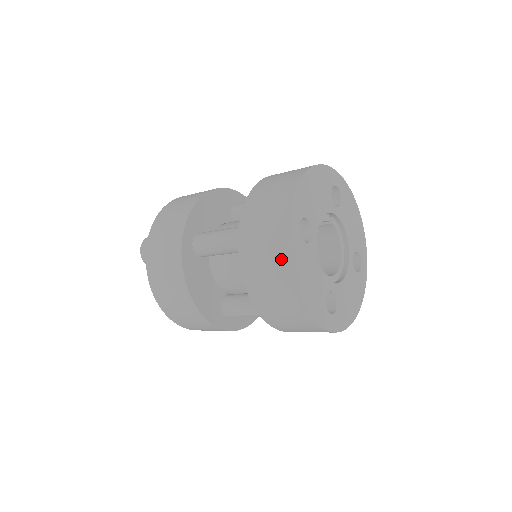
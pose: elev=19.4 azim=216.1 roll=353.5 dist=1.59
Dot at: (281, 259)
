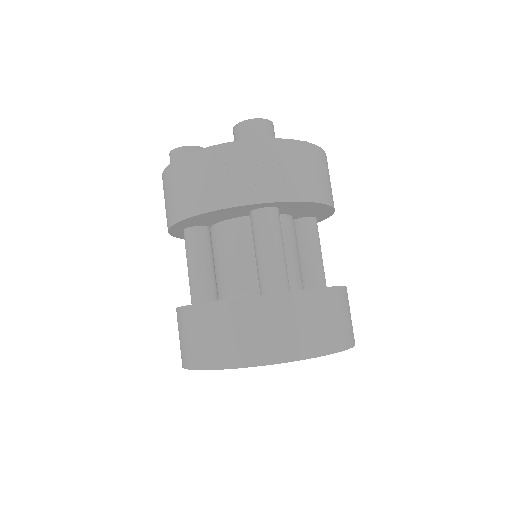
Dot at: occluded
